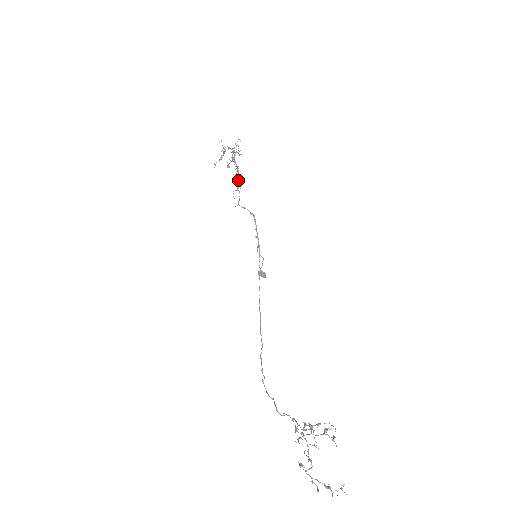
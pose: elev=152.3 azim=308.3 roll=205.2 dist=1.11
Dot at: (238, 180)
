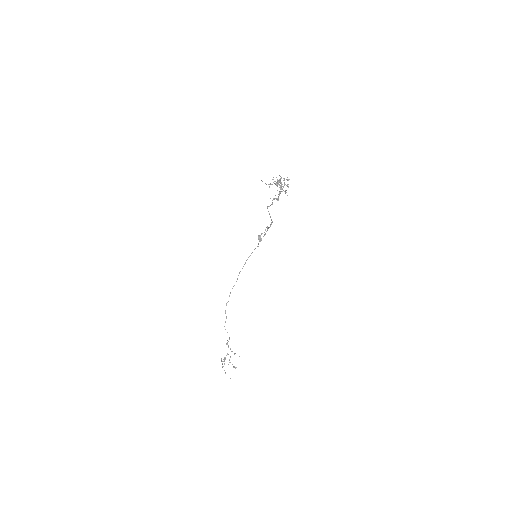
Dot at: (276, 199)
